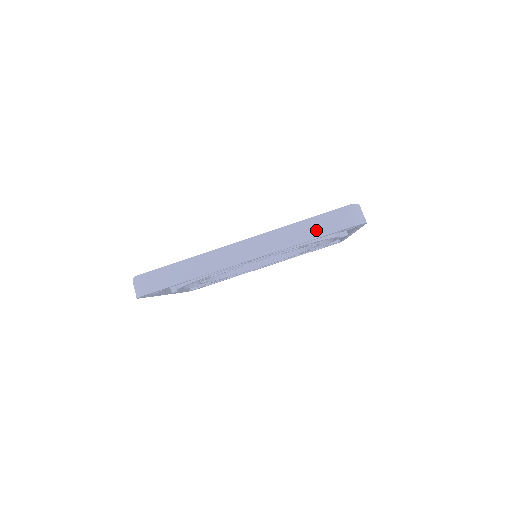
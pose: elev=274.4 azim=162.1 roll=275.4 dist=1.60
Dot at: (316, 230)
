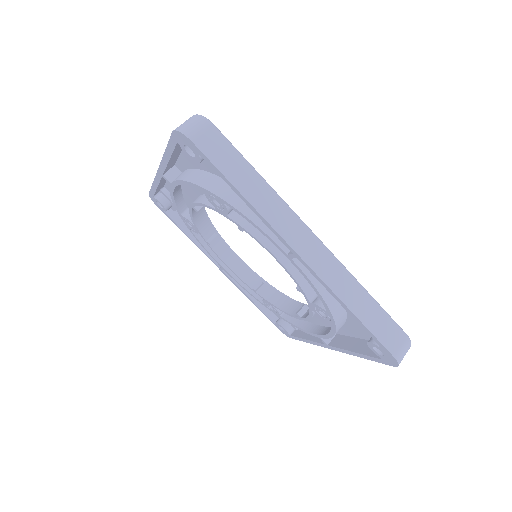
Dot at: (370, 316)
